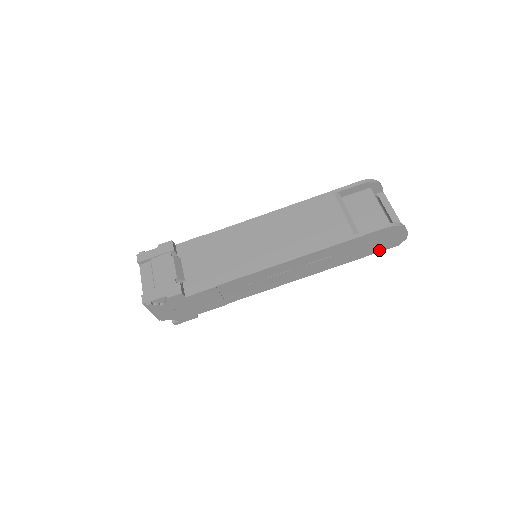
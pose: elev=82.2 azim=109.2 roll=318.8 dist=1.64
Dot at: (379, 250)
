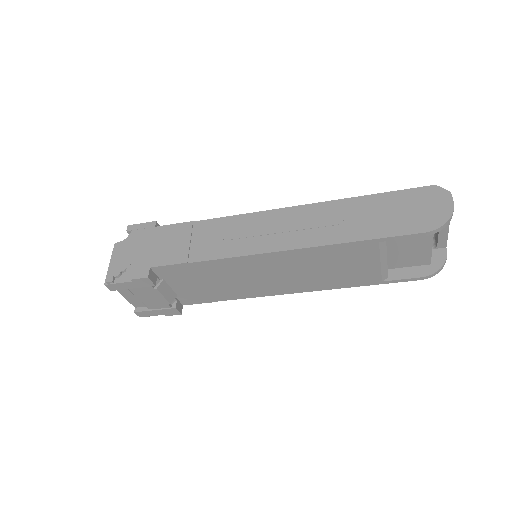
Dot at: occluded
